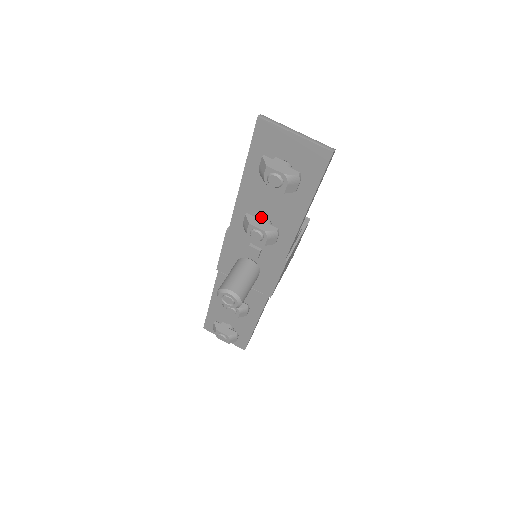
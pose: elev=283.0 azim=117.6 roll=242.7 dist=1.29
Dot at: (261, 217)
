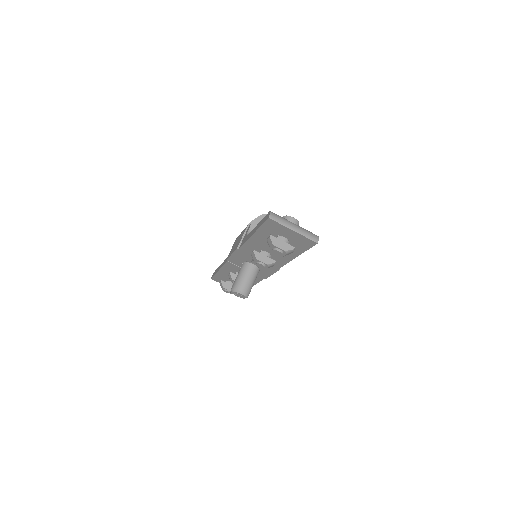
Dot at: (264, 252)
